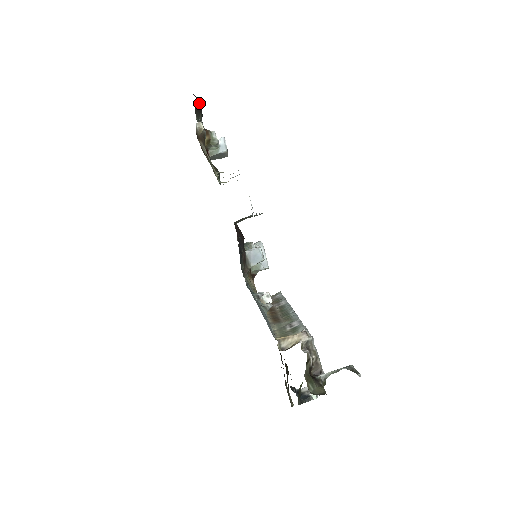
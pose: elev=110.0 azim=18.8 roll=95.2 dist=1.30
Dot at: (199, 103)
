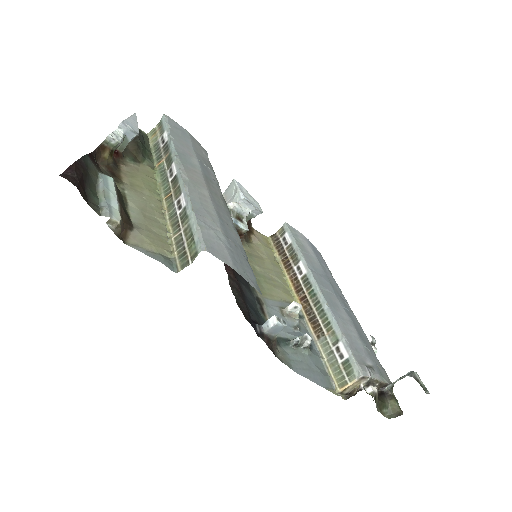
Dot at: (76, 165)
